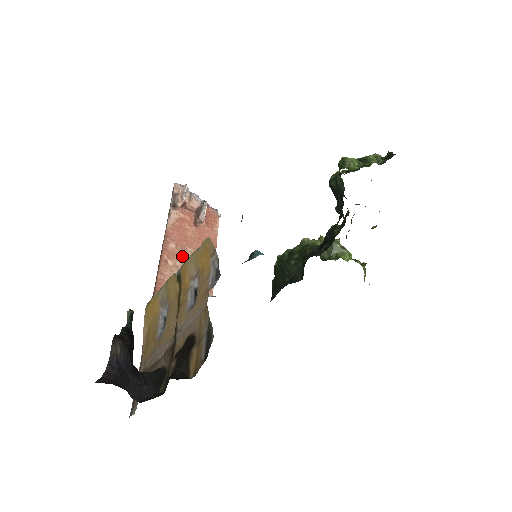
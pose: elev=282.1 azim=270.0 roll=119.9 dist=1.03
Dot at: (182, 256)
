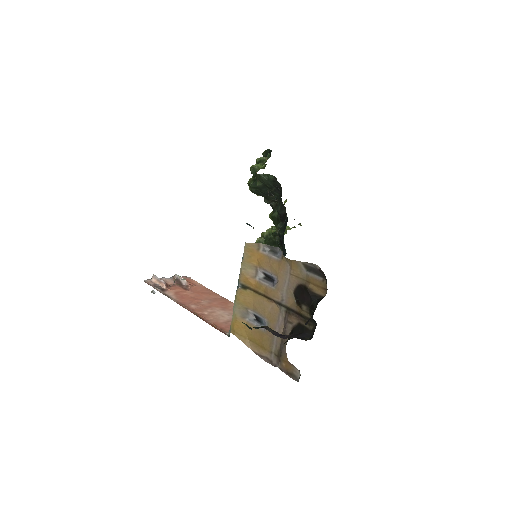
Dot at: (205, 306)
